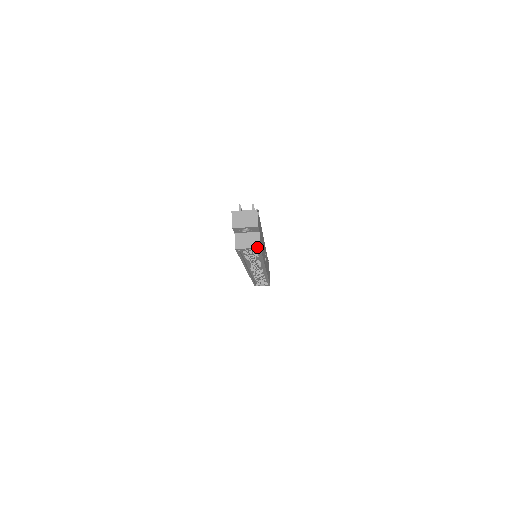
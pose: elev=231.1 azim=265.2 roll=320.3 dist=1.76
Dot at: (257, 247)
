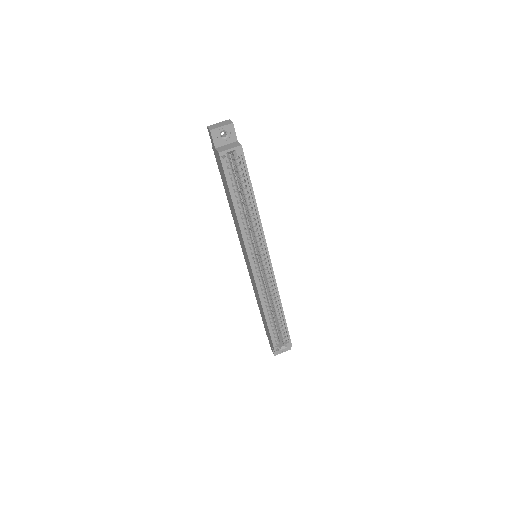
Dot at: (239, 146)
